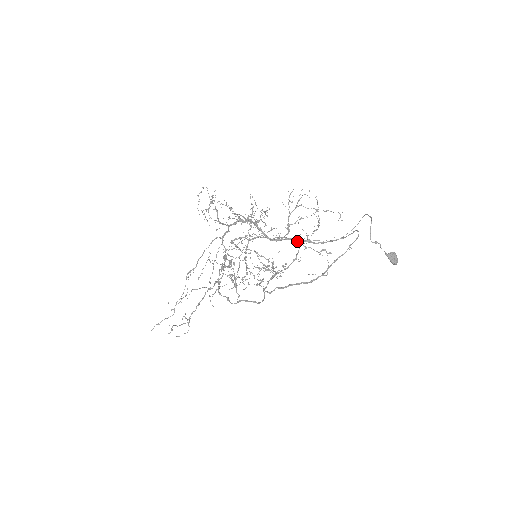
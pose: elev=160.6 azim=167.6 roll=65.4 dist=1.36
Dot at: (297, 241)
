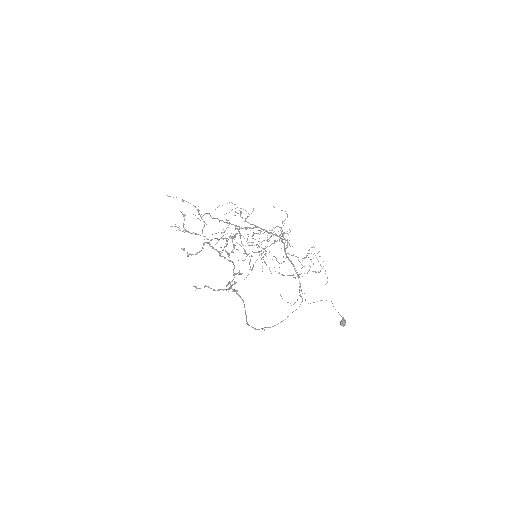
Dot at: (296, 270)
